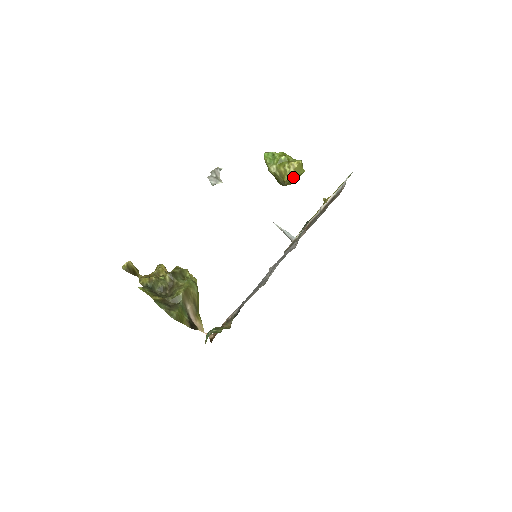
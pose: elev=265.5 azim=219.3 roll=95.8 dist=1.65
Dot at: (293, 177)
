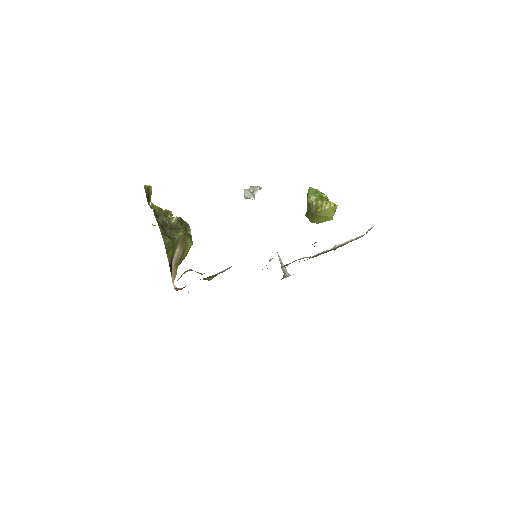
Dot at: (324, 214)
